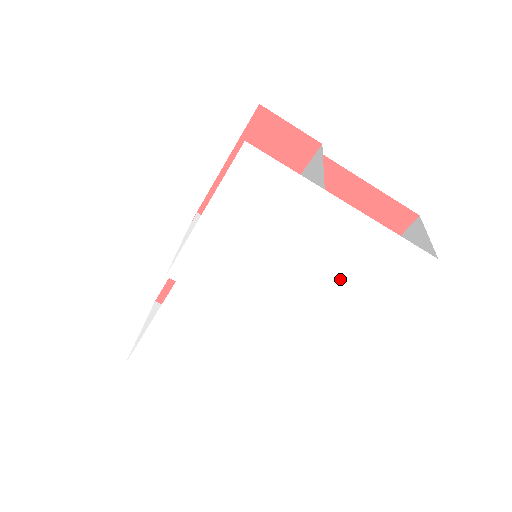
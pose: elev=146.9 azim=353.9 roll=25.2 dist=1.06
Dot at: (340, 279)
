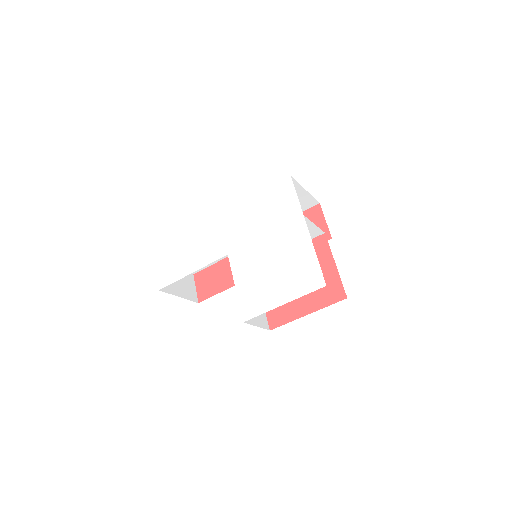
Dot at: (277, 269)
